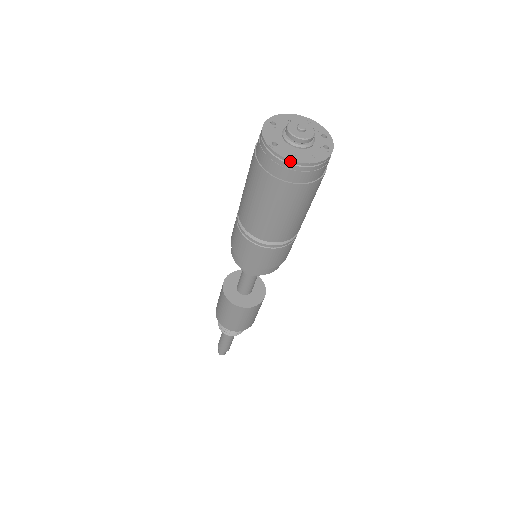
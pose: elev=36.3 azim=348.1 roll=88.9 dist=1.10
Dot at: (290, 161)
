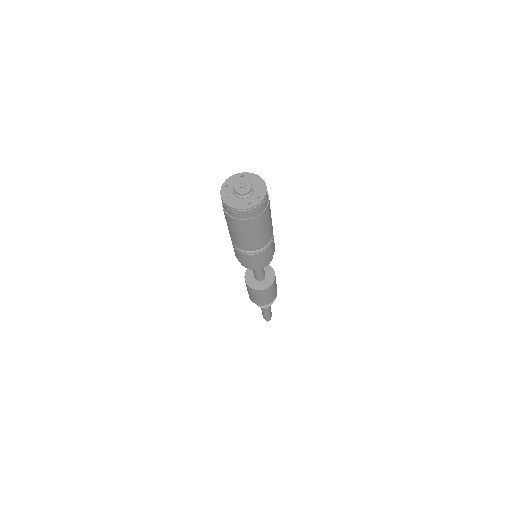
Dot at: (222, 198)
